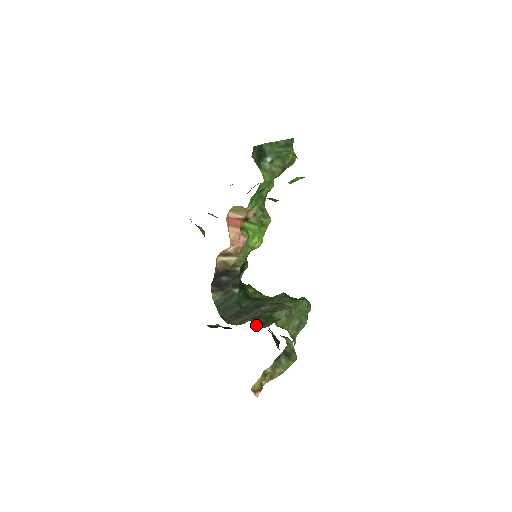
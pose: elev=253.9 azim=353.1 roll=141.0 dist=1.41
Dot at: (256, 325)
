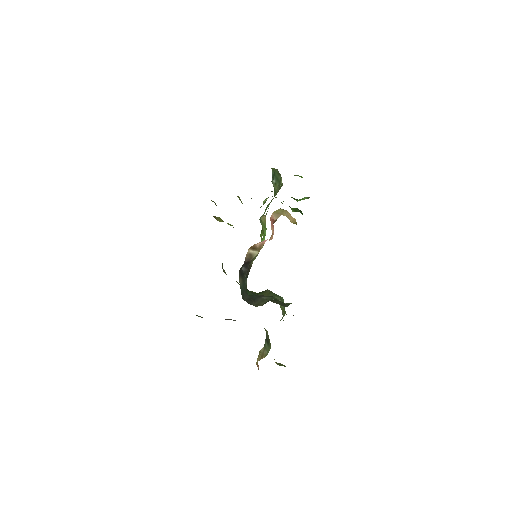
Dot at: occluded
